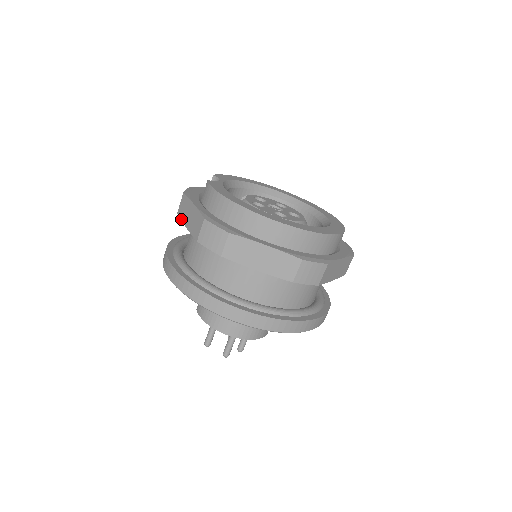
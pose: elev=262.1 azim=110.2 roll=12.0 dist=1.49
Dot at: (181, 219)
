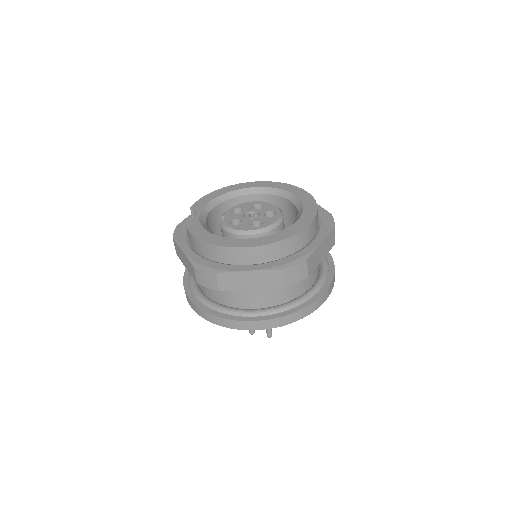
Dot at: (181, 261)
